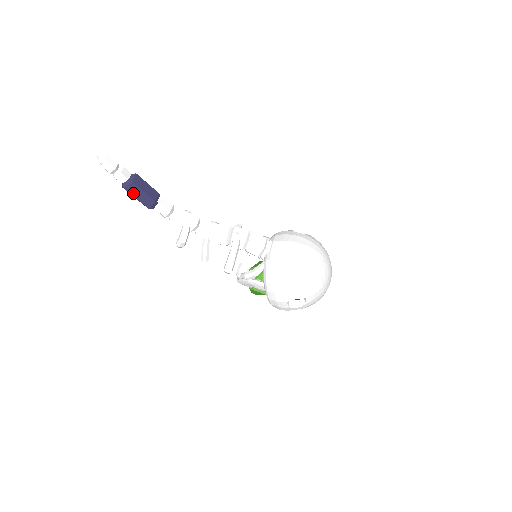
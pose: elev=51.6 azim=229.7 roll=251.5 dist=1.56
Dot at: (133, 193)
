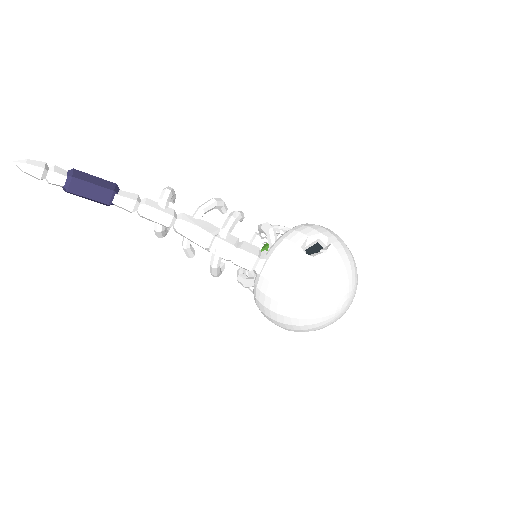
Dot at: occluded
